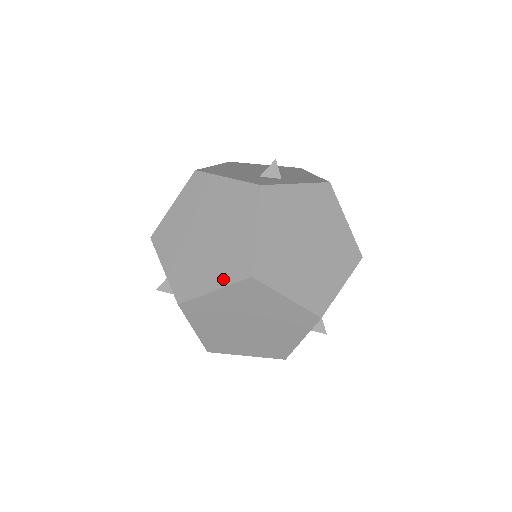
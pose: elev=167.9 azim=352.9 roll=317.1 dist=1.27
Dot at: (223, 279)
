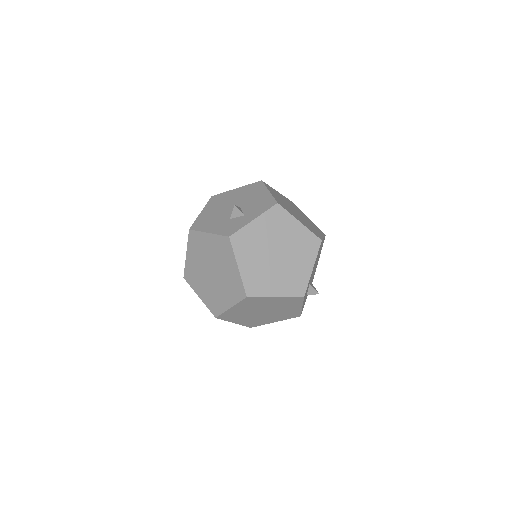
Dot at: (232, 300)
